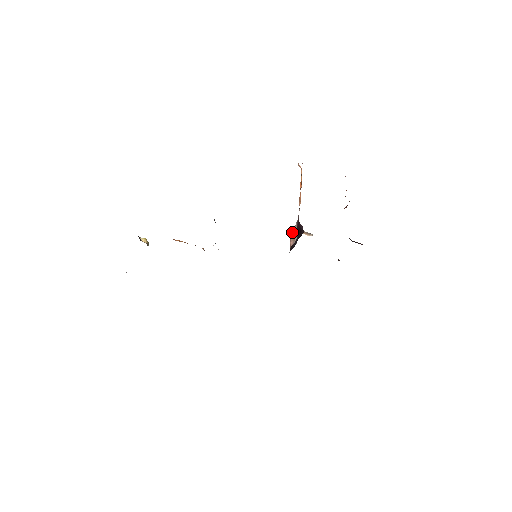
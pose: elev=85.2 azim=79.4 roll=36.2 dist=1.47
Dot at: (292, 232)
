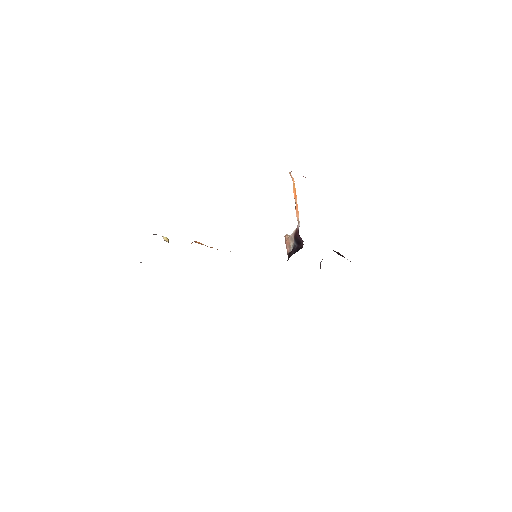
Dot at: (288, 239)
